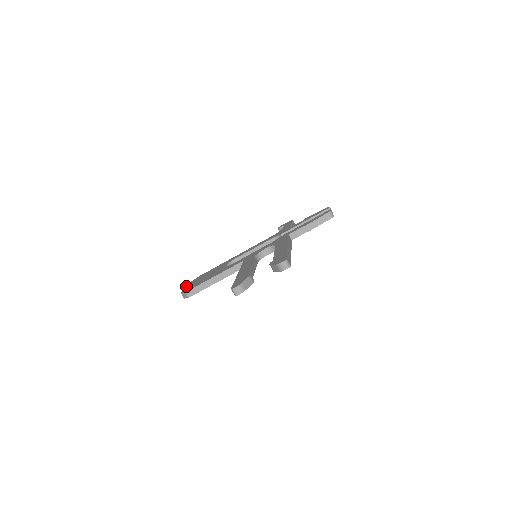
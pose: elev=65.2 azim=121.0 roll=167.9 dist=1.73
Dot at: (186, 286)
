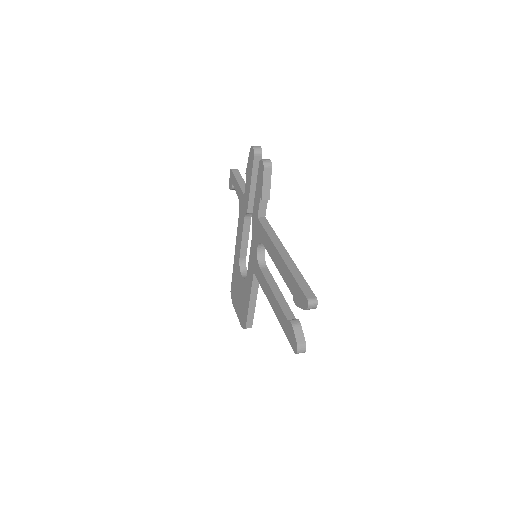
Dot at: occluded
